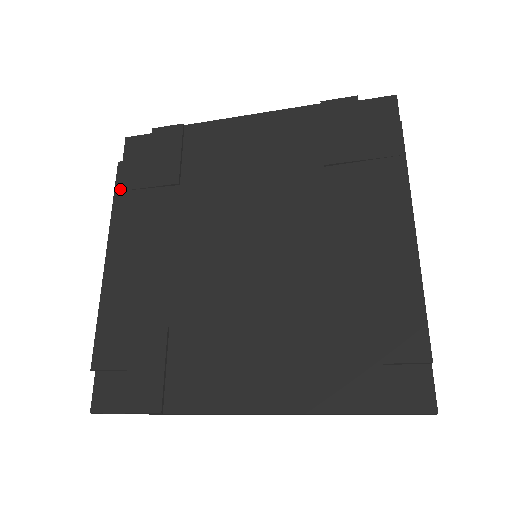
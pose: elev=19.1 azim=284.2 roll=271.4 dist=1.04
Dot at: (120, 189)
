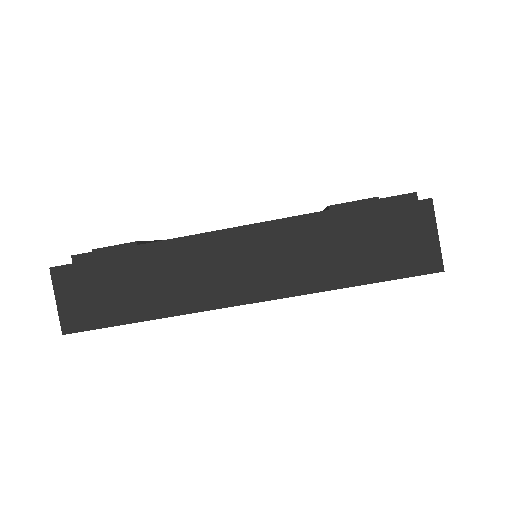
Dot at: occluded
